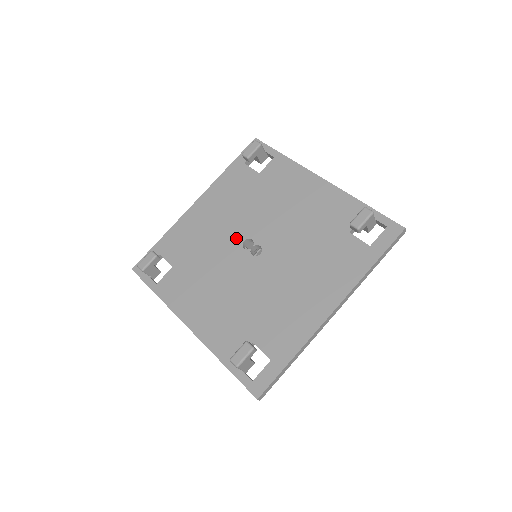
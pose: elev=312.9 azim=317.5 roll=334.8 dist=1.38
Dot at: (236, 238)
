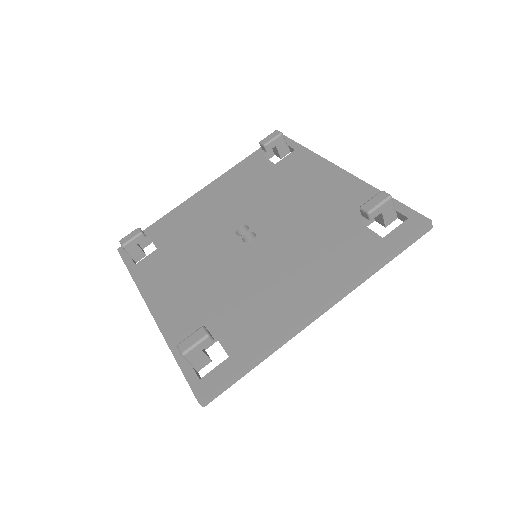
Dot at: (231, 224)
